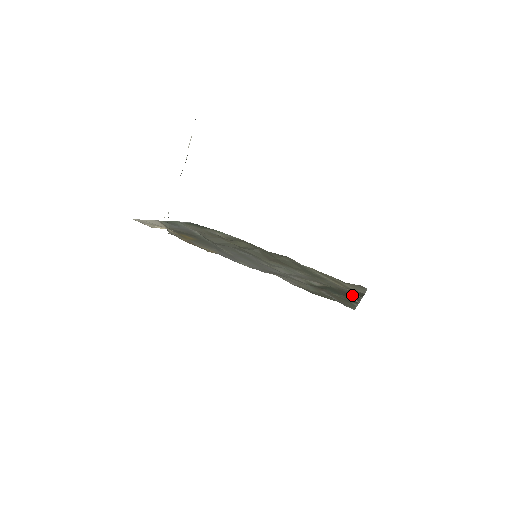
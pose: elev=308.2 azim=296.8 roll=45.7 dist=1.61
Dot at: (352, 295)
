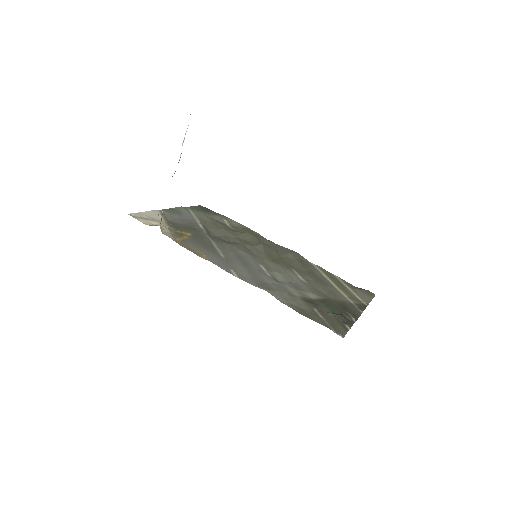
Dot at: (351, 309)
